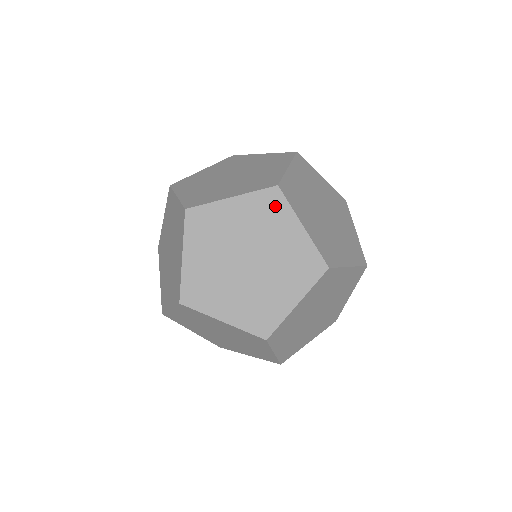
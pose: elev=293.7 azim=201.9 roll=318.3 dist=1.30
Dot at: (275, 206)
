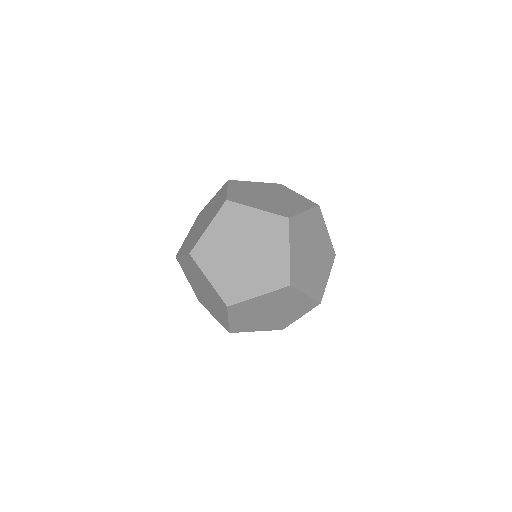
Dot at: (280, 229)
